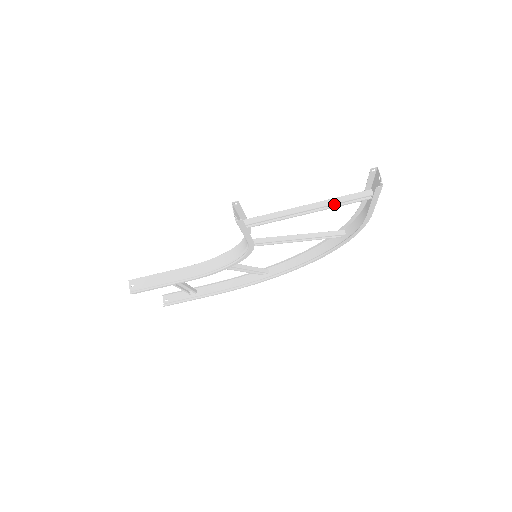
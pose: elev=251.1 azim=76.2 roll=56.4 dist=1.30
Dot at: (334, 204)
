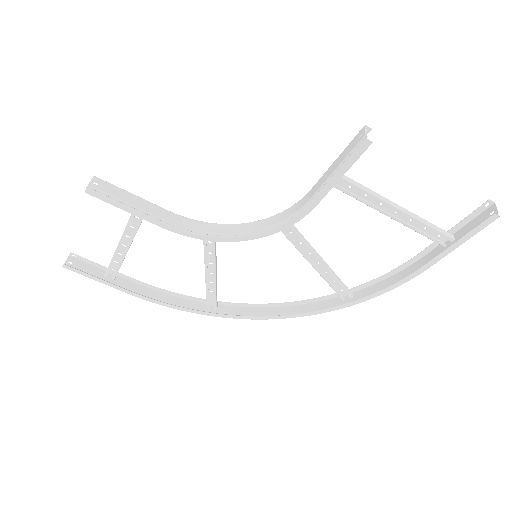
Dot at: (419, 222)
